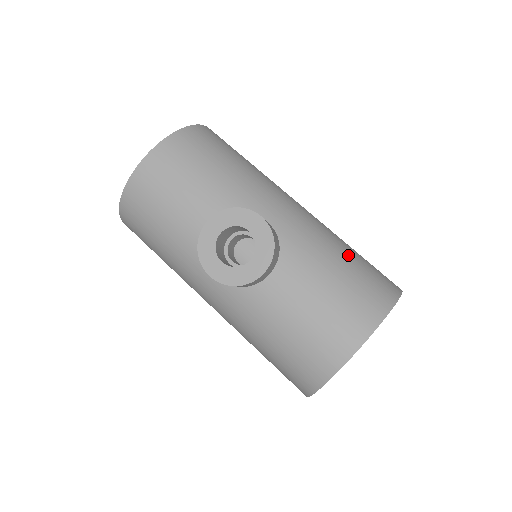
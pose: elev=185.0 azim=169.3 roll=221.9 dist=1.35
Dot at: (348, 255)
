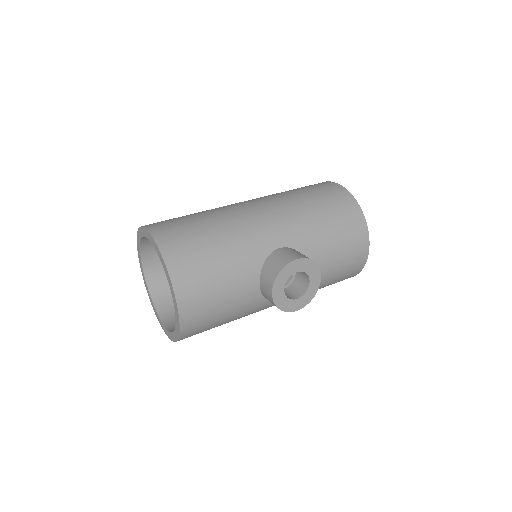
Dot at: (317, 207)
